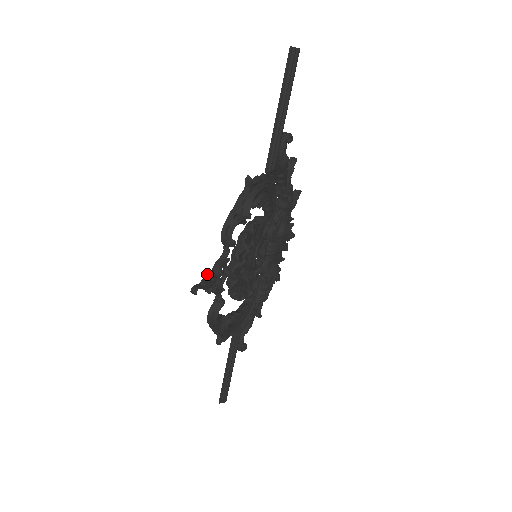
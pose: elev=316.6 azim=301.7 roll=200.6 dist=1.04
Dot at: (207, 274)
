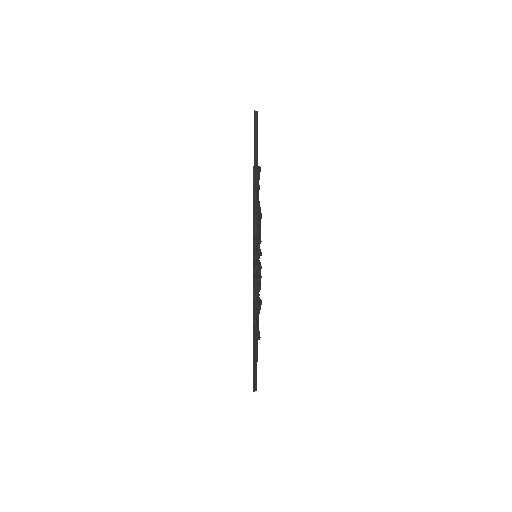
Dot at: (253, 259)
